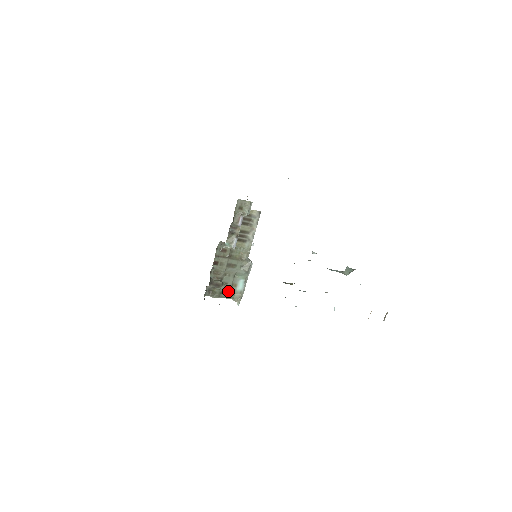
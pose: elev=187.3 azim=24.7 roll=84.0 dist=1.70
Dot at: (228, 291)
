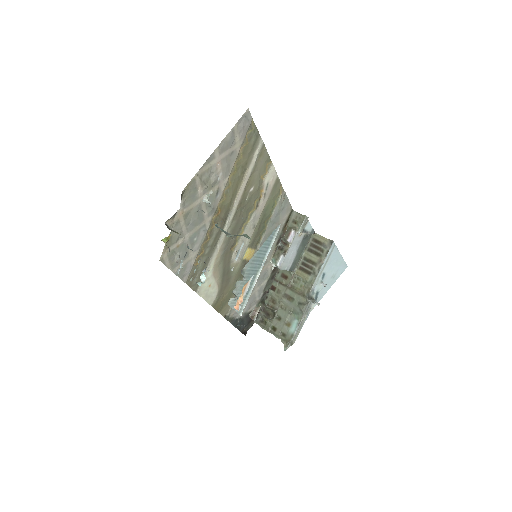
Dot at: (280, 328)
